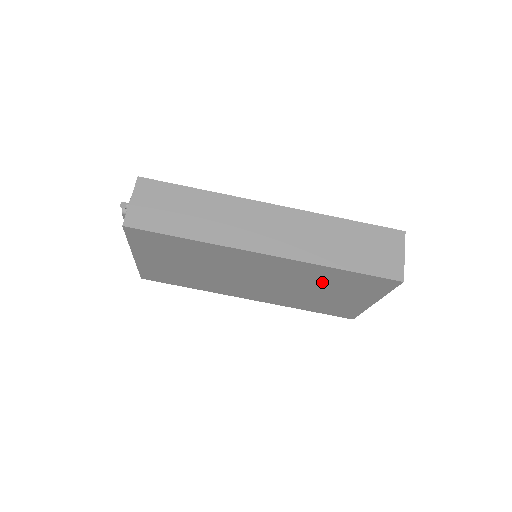
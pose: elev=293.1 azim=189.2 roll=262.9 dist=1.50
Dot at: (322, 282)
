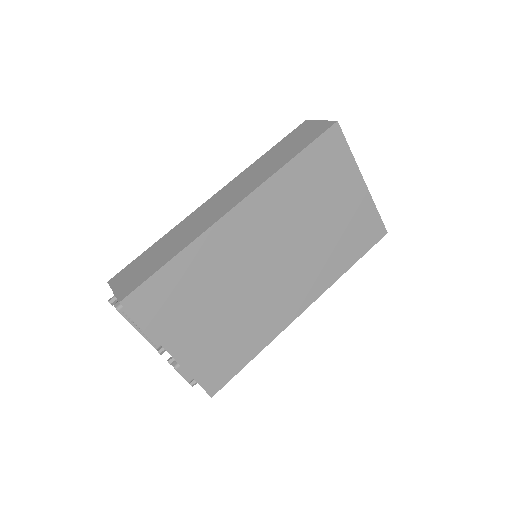
Dot at: (306, 198)
